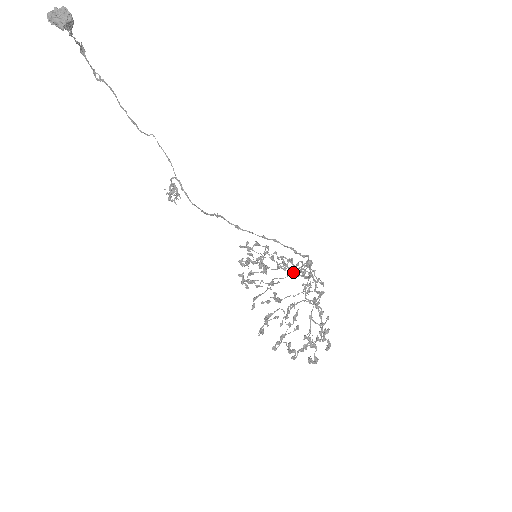
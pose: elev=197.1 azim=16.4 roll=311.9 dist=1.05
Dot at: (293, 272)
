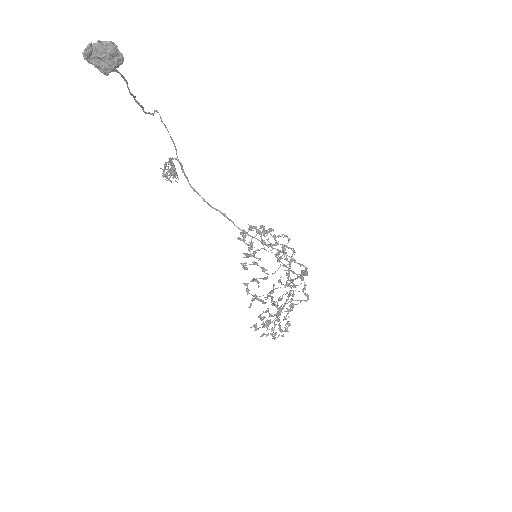
Dot at: (273, 245)
